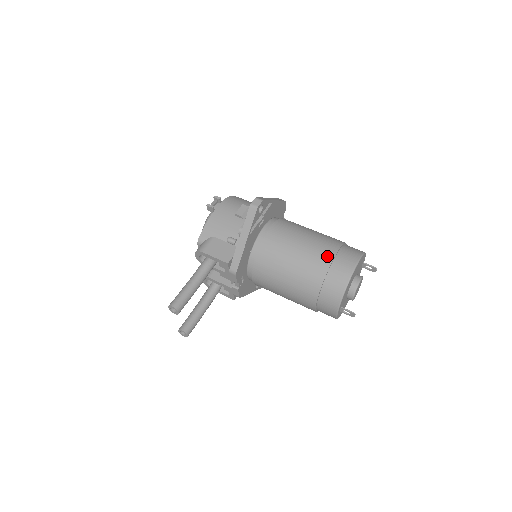
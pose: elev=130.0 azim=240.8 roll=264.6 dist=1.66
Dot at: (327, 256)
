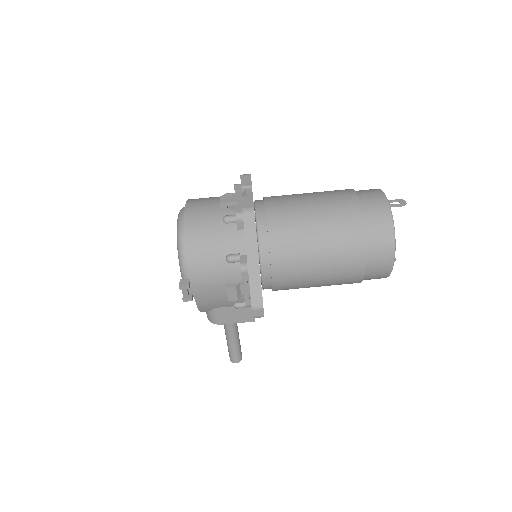
Dot at: (357, 273)
